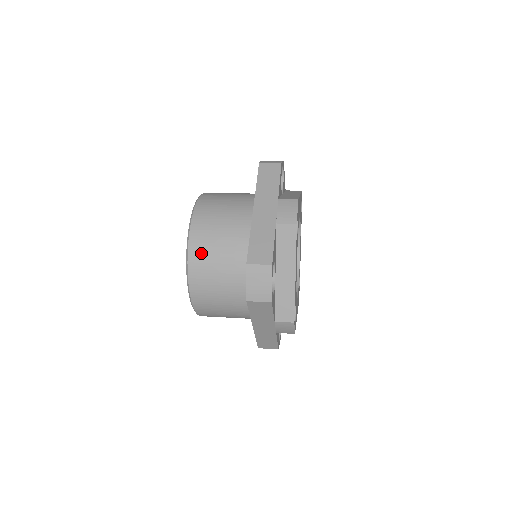
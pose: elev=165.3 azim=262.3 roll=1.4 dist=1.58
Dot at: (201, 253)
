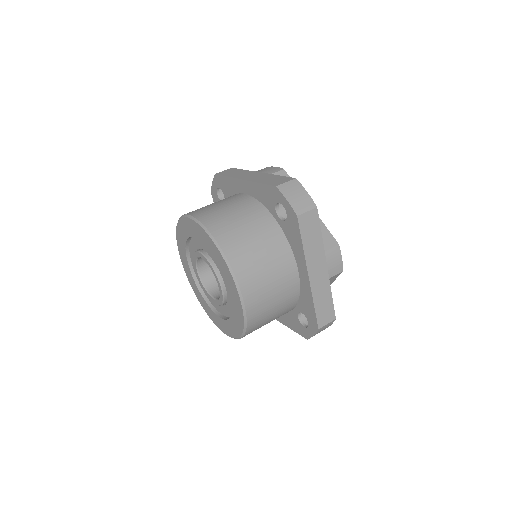
Dot at: (258, 322)
